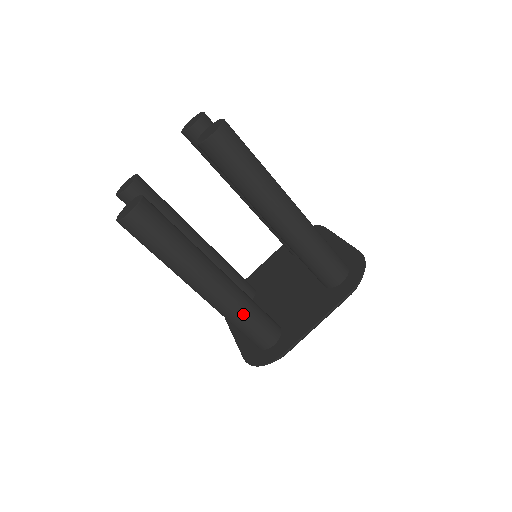
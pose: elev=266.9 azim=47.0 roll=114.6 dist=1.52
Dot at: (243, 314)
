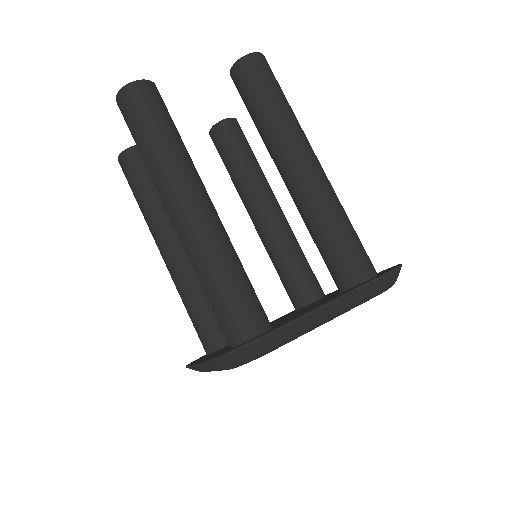
Dot at: (226, 264)
